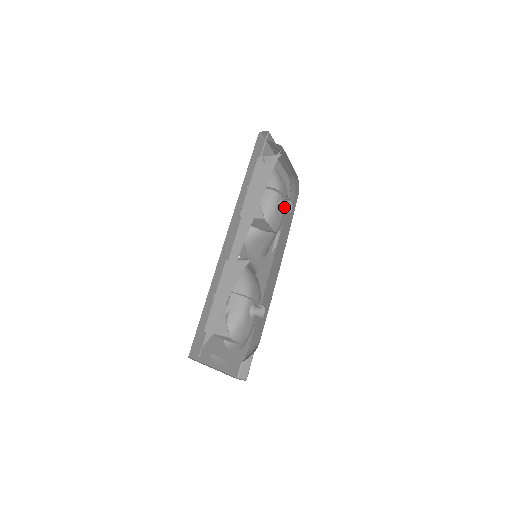
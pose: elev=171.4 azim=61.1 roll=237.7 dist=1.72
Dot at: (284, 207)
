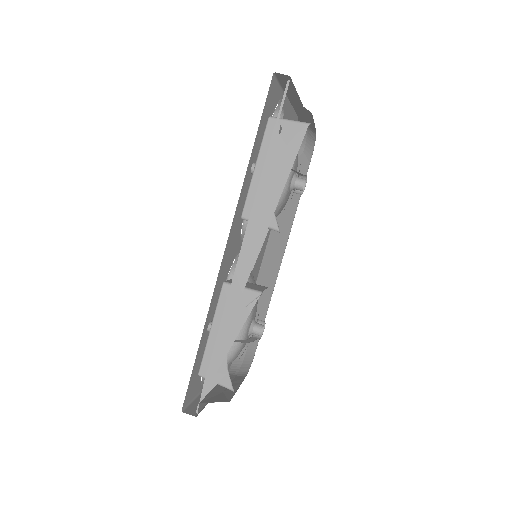
Dot at: (297, 187)
